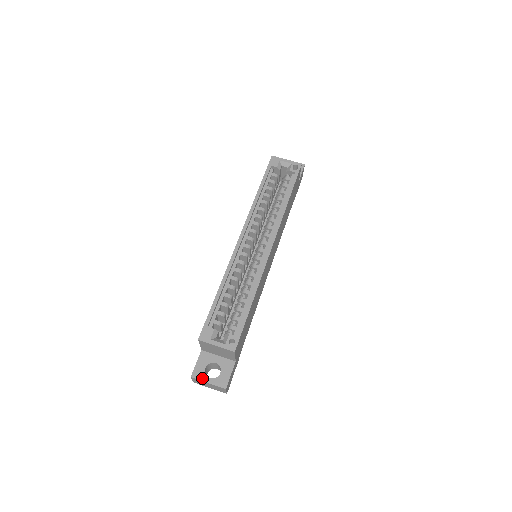
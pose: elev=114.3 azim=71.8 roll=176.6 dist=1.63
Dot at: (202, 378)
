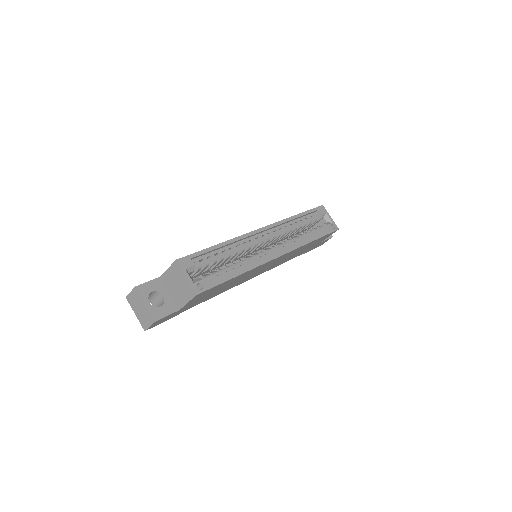
Dot at: (143, 296)
